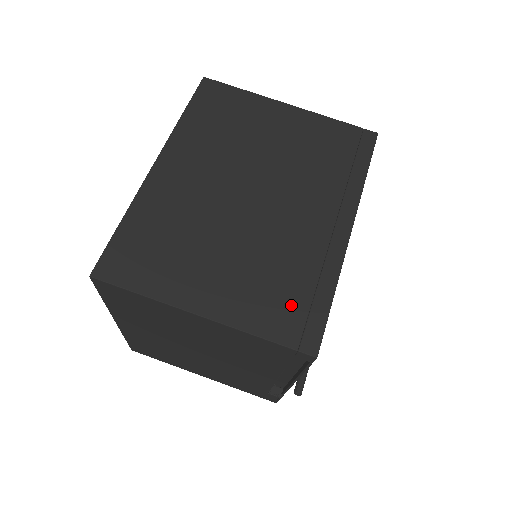
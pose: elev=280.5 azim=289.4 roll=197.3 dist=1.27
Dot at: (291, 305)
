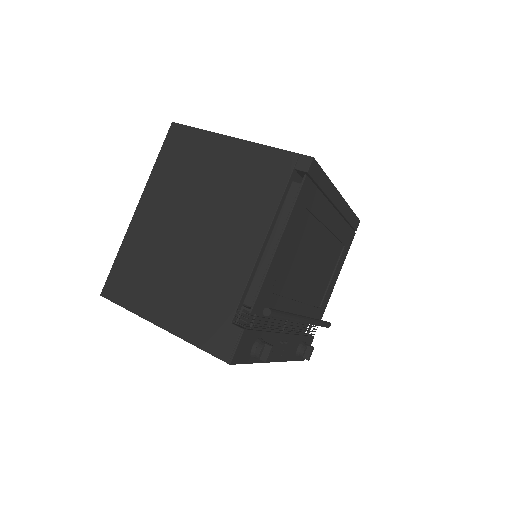
Dot at: occluded
